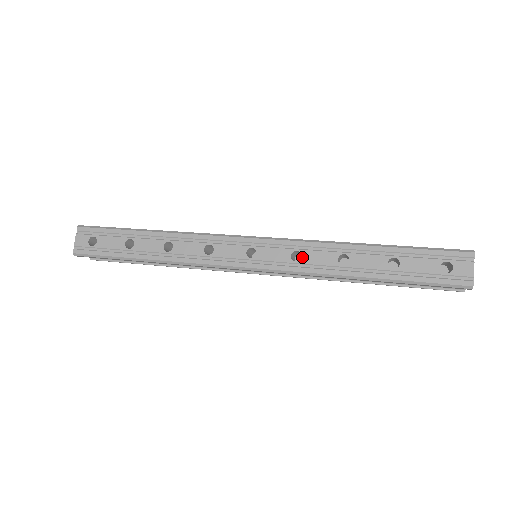
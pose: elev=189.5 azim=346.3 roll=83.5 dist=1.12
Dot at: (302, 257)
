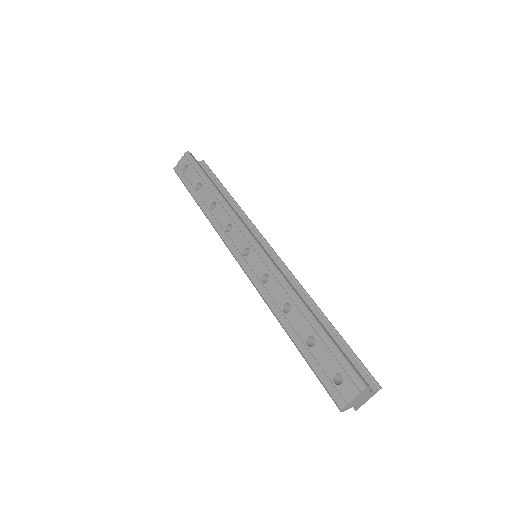
Dot at: (268, 282)
